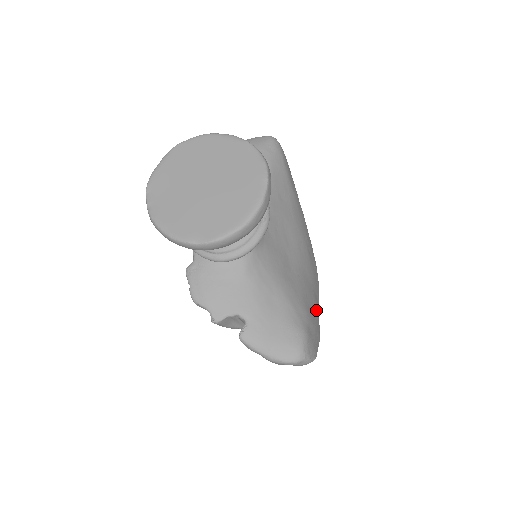
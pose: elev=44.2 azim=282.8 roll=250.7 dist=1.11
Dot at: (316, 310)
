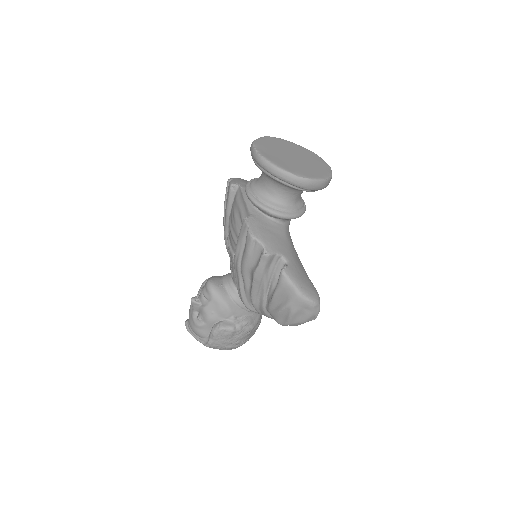
Dot at: occluded
